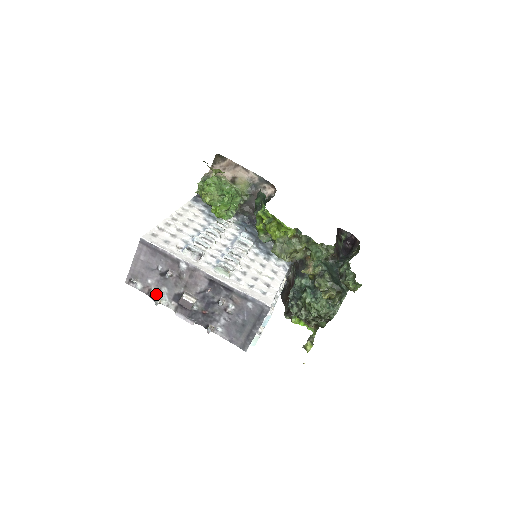
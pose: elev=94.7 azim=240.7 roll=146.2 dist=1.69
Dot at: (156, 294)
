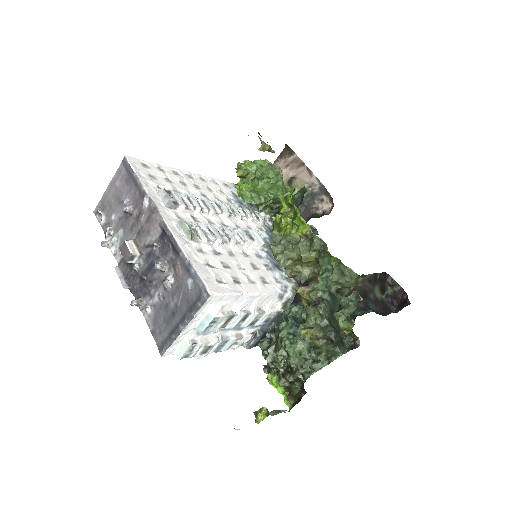
Dot at: (112, 235)
